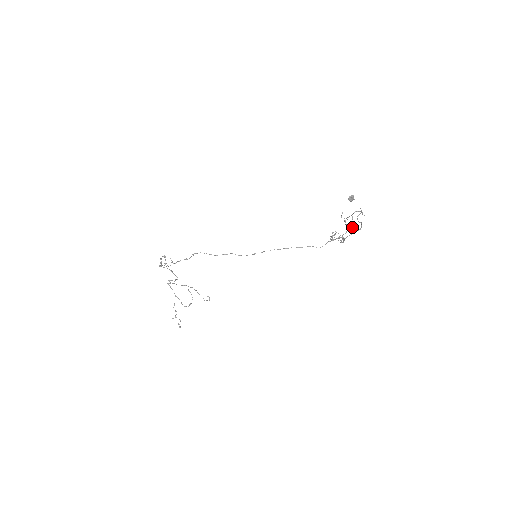
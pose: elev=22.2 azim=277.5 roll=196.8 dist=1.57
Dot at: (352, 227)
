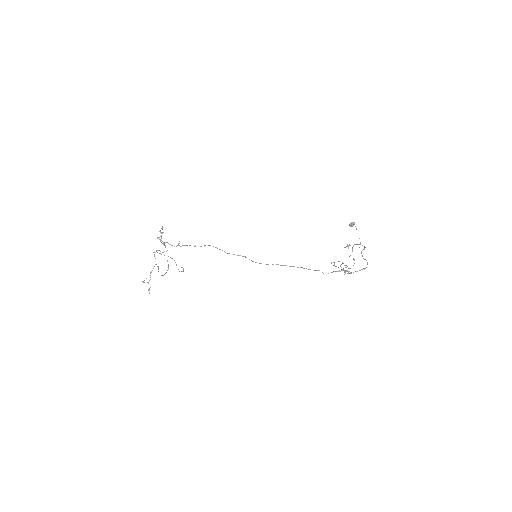
Dot at: (350, 255)
